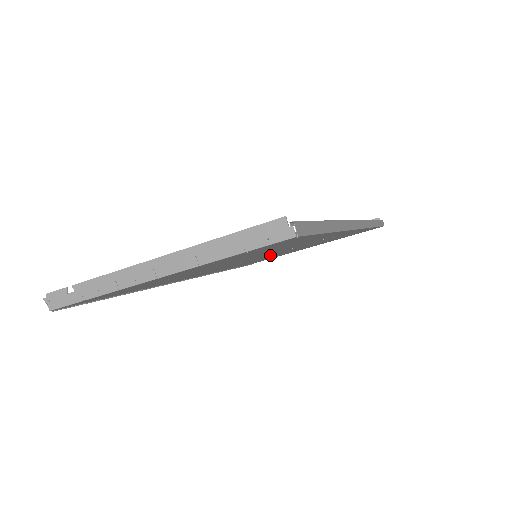
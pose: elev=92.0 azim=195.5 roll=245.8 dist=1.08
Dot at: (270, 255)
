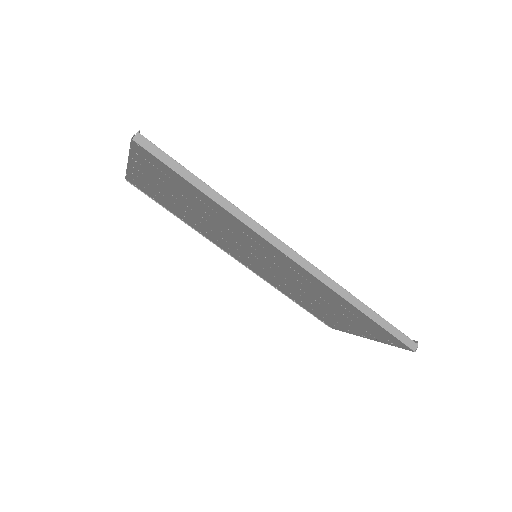
Dot at: (270, 267)
